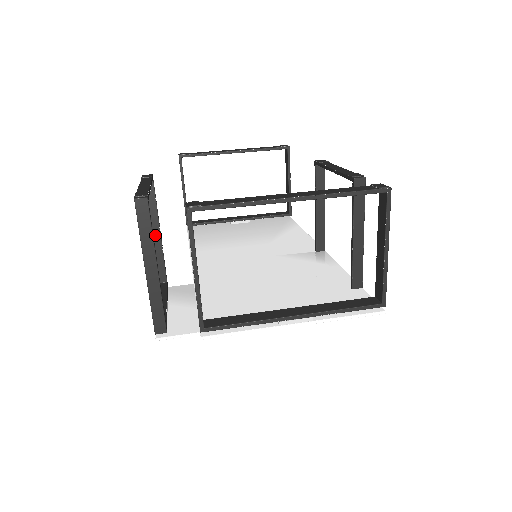
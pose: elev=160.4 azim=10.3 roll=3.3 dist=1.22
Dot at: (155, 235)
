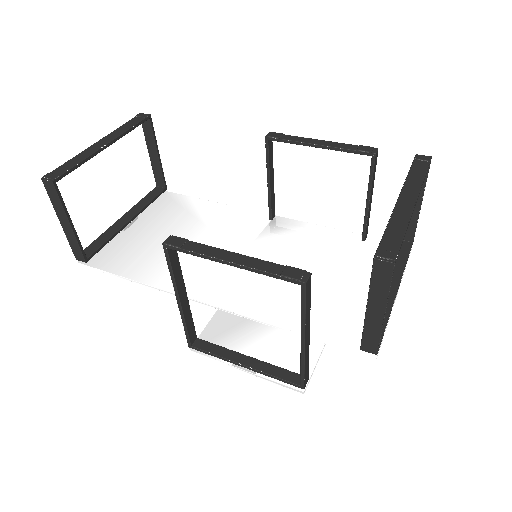
Dot at: (183, 300)
